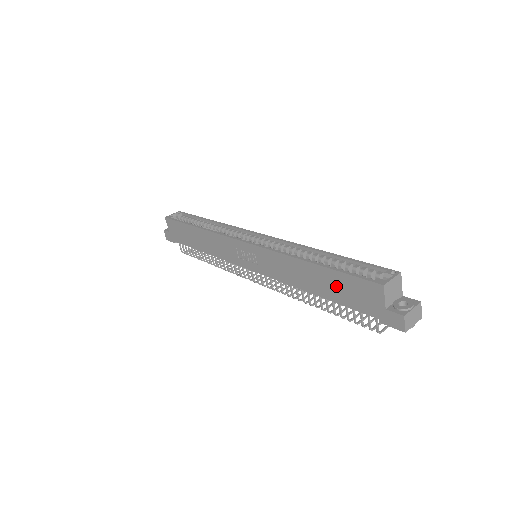
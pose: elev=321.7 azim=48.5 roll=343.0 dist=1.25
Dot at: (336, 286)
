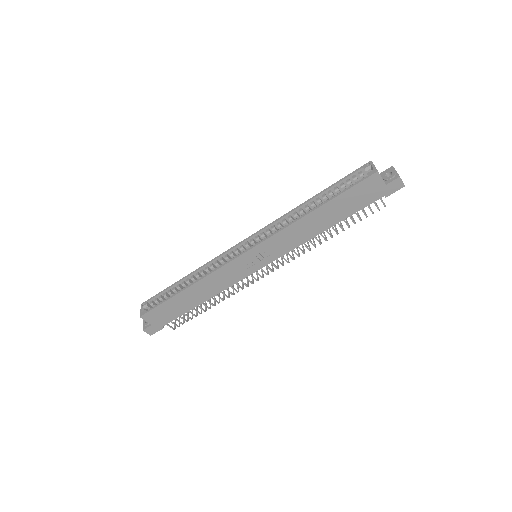
Dot at: (344, 205)
